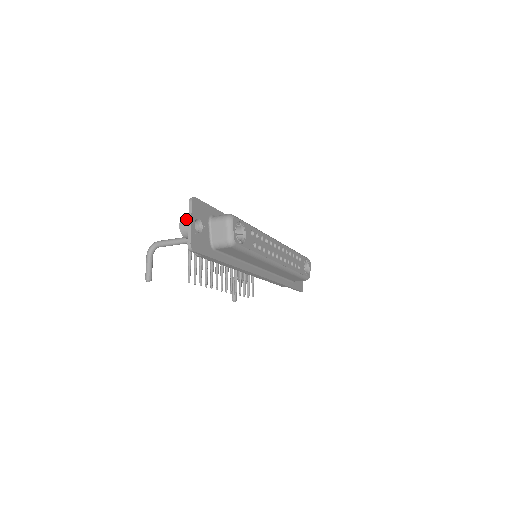
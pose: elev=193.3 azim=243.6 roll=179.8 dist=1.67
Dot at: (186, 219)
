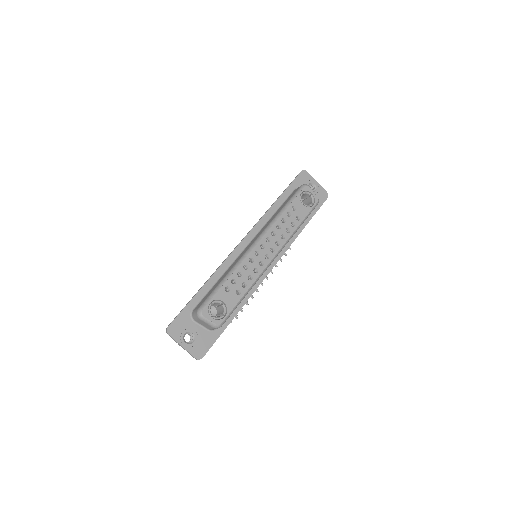
Dot at: occluded
